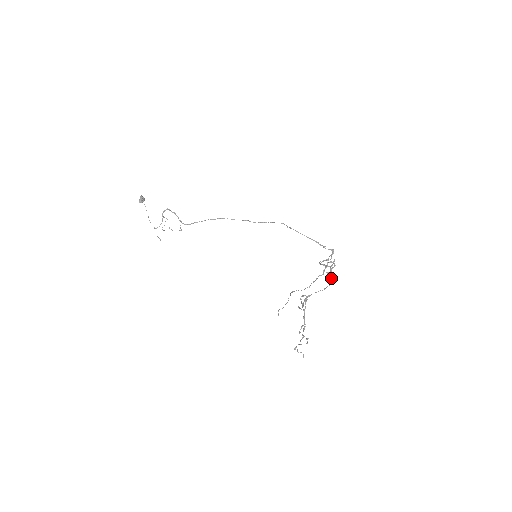
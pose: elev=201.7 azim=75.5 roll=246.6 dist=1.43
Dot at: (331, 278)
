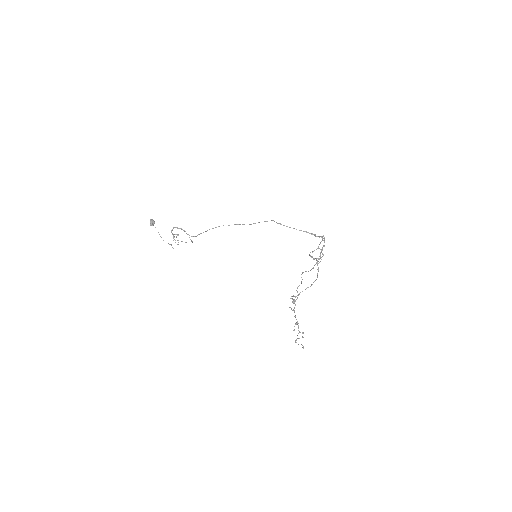
Dot at: (318, 271)
